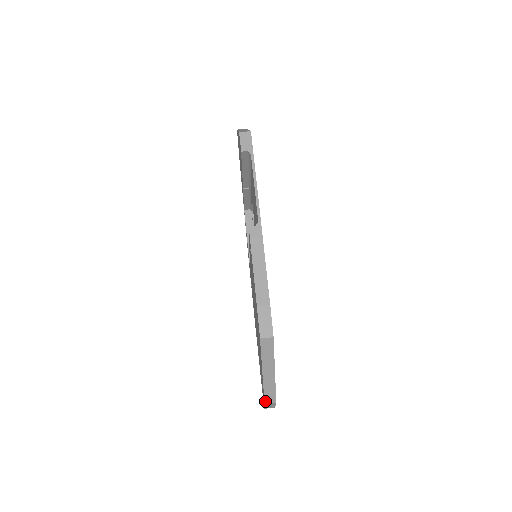
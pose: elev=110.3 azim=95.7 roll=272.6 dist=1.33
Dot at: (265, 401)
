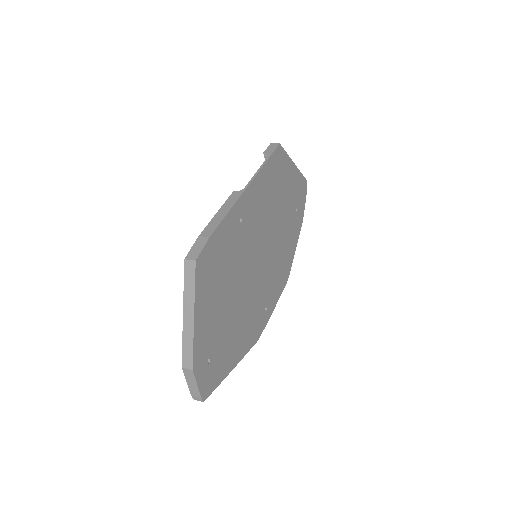
Dot at: (183, 362)
